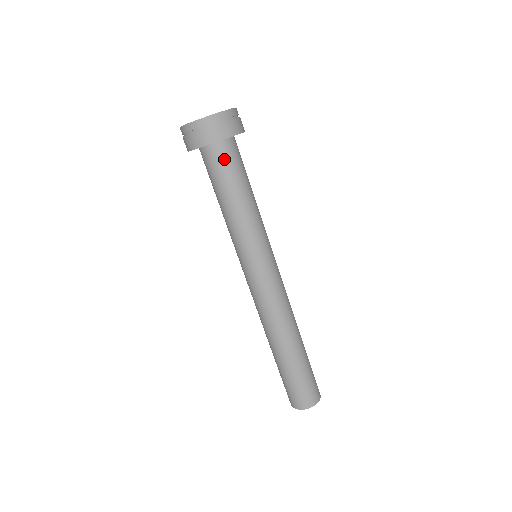
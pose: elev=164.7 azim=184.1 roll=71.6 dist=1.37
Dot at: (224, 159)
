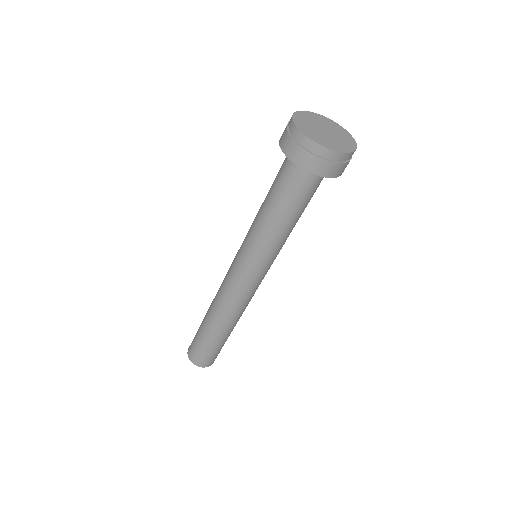
Dot at: (296, 180)
